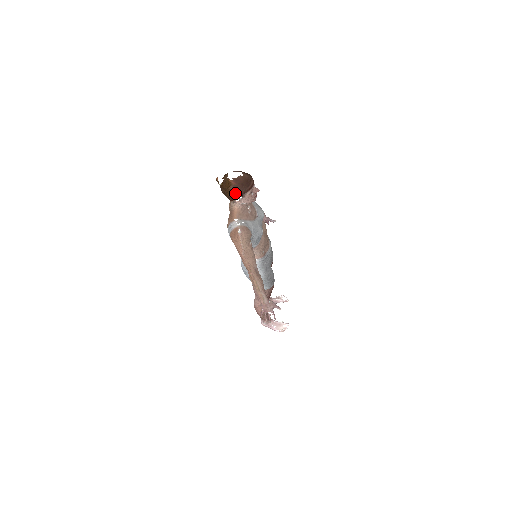
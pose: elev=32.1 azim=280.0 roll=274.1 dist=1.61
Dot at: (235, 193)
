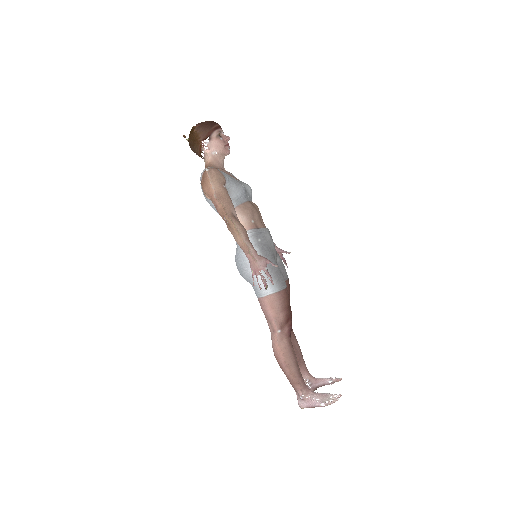
Dot at: (200, 135)
